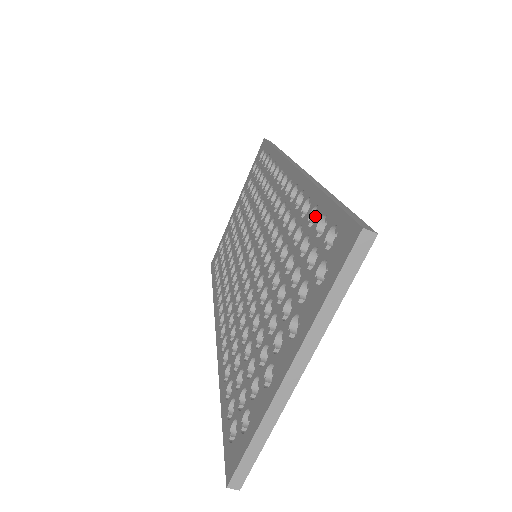
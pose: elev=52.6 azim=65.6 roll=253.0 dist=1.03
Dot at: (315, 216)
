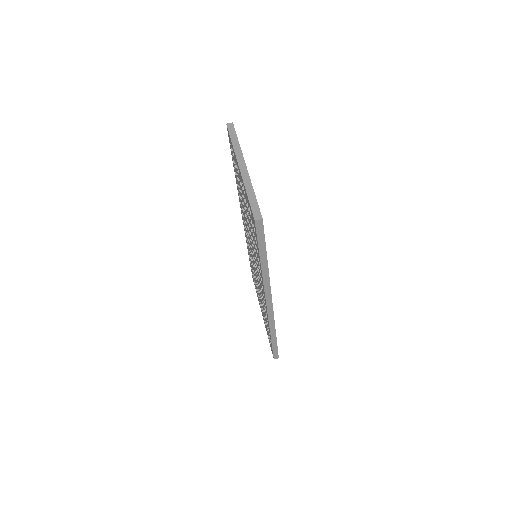
Dot at: occluded
